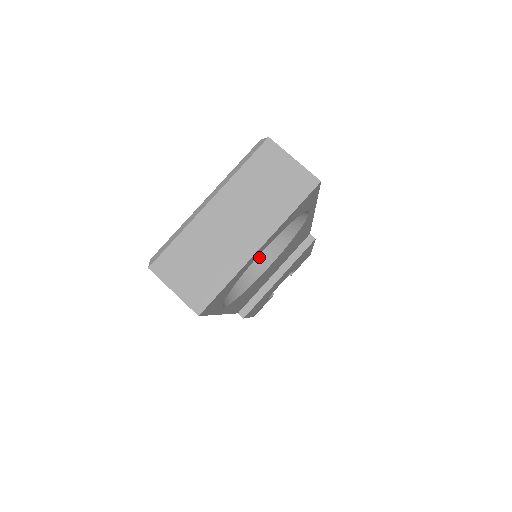
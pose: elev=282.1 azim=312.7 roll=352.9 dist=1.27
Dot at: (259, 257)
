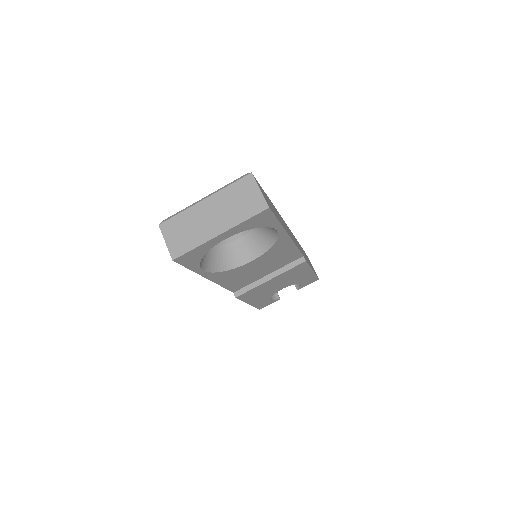
Dot at: (246, 252)
